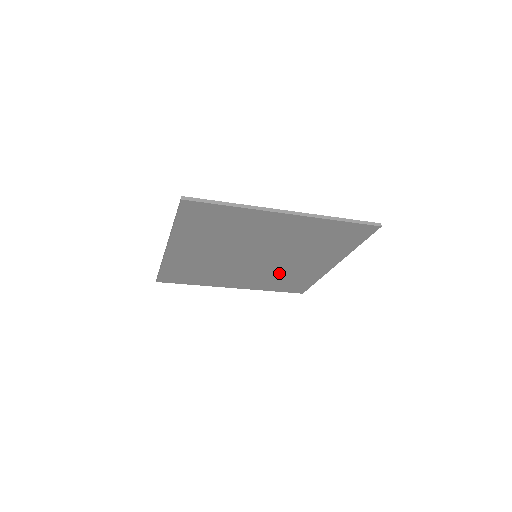
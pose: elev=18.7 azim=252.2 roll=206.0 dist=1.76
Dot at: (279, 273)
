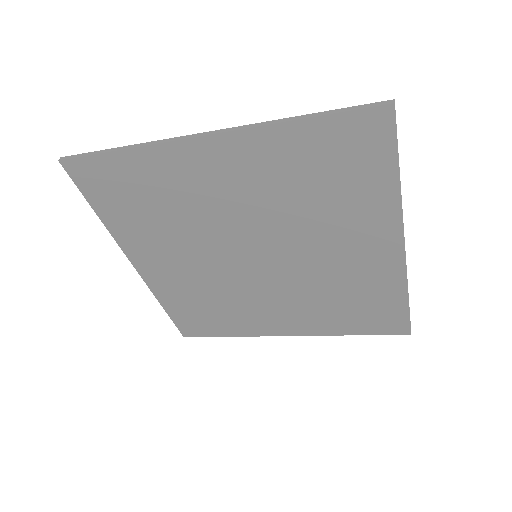
Dot at: (225, 296)
